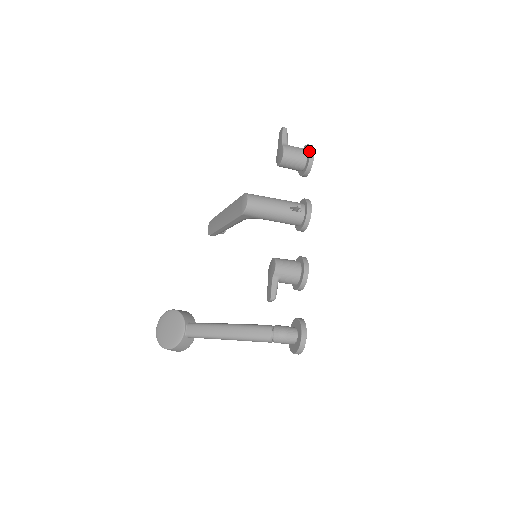
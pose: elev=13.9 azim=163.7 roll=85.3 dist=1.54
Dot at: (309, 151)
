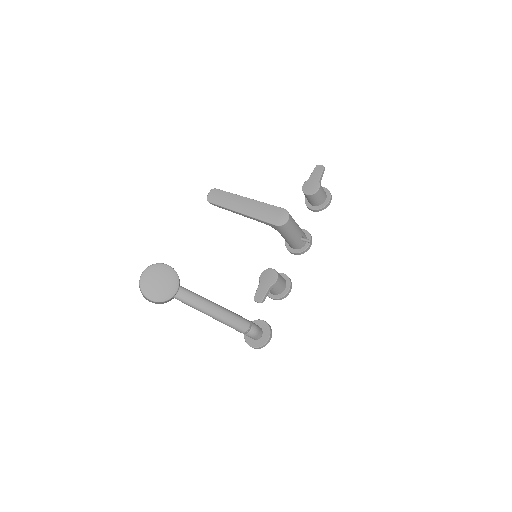
Dot at: (329, 198)
